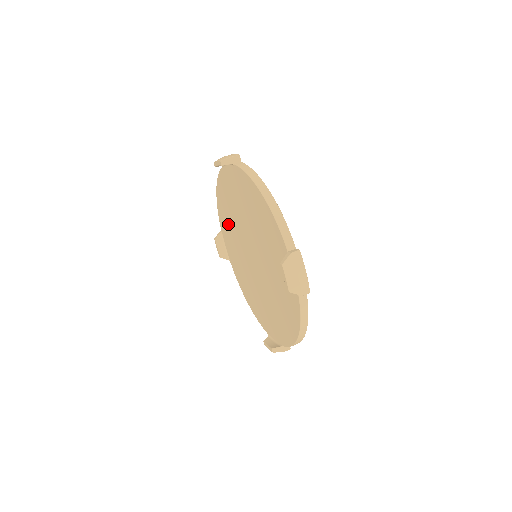
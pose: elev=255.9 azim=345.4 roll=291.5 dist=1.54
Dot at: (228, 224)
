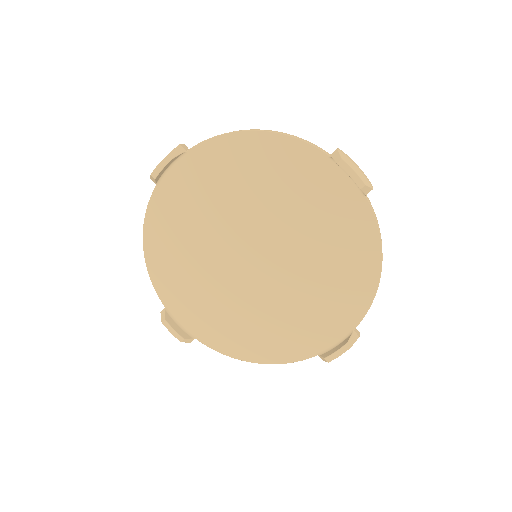
Dot at: (232, 178)
